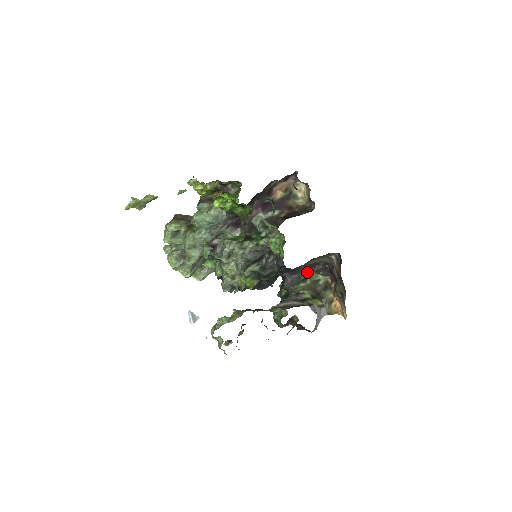
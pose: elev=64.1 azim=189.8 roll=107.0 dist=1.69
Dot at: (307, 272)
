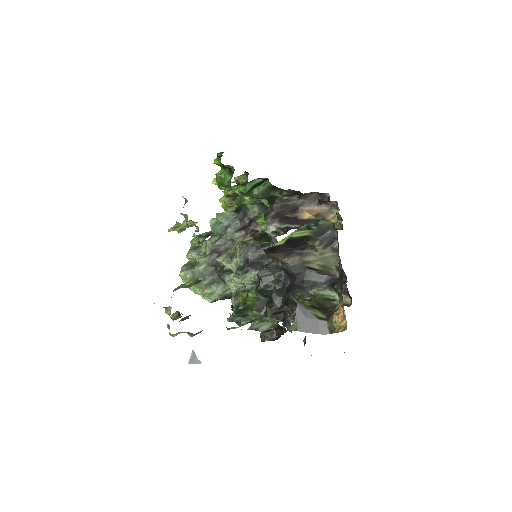
Dot at: (317, 285)
